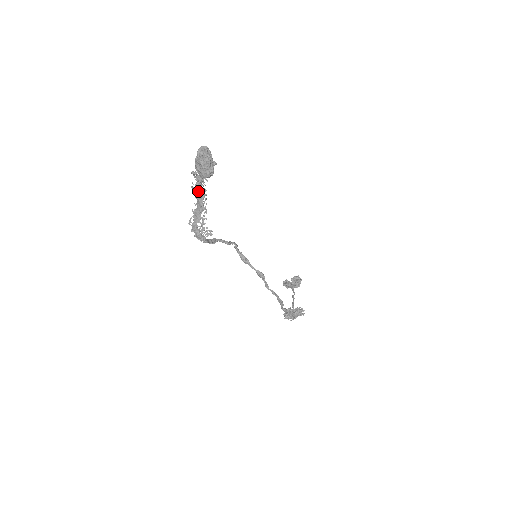
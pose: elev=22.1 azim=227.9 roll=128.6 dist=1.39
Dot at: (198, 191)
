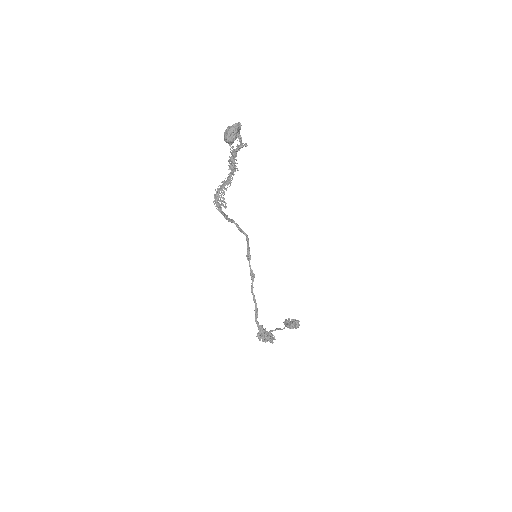
Dot at: (229, 163)
